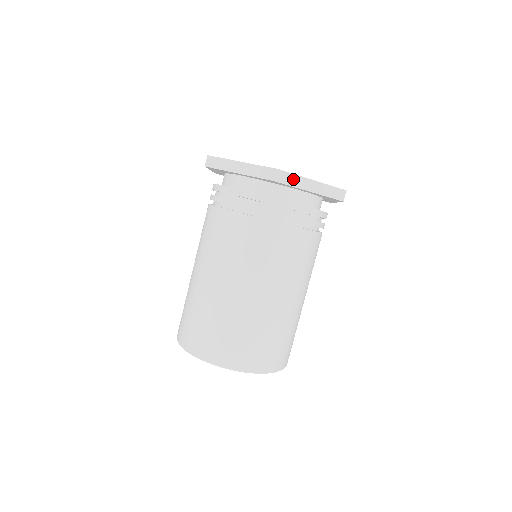
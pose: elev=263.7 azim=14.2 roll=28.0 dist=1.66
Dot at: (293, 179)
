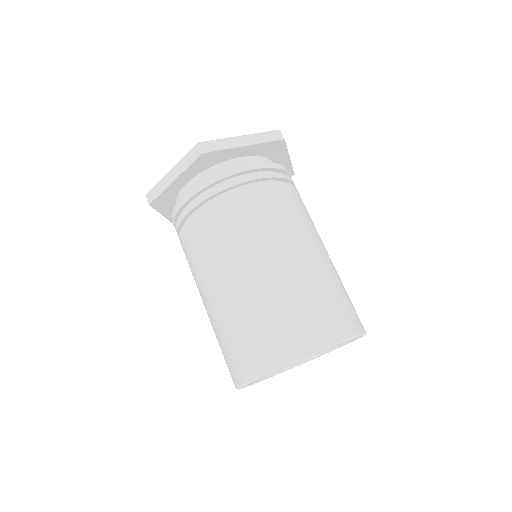
Dot at: (220, 144)
